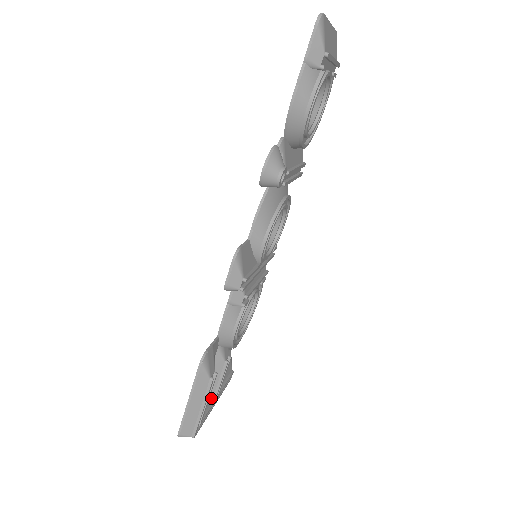
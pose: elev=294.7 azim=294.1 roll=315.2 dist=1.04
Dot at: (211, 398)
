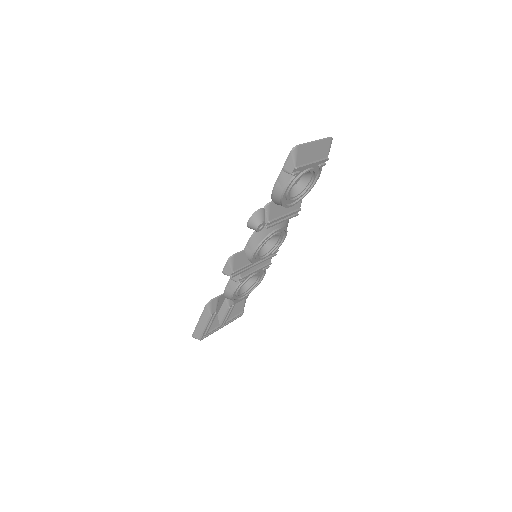
Dot at: (219, 323)
